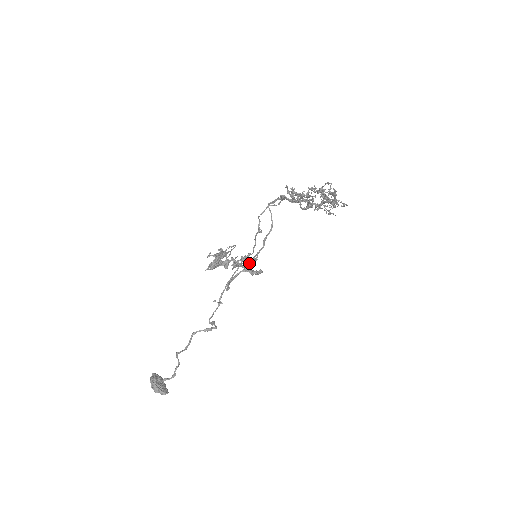
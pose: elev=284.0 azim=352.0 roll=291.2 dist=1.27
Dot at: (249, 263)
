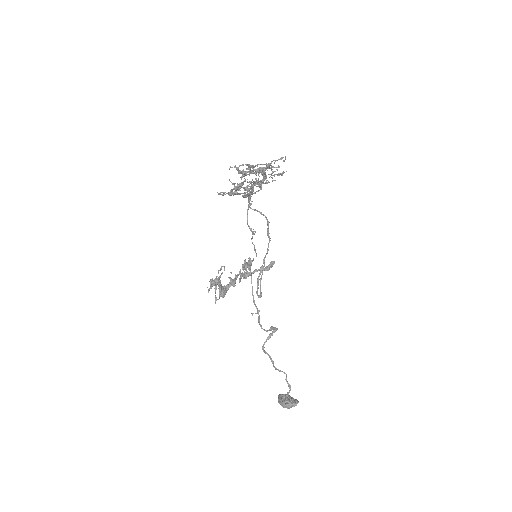
Dot at: (248, 268)
